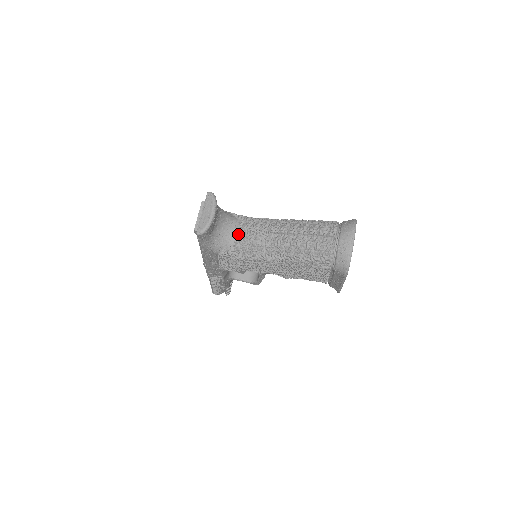
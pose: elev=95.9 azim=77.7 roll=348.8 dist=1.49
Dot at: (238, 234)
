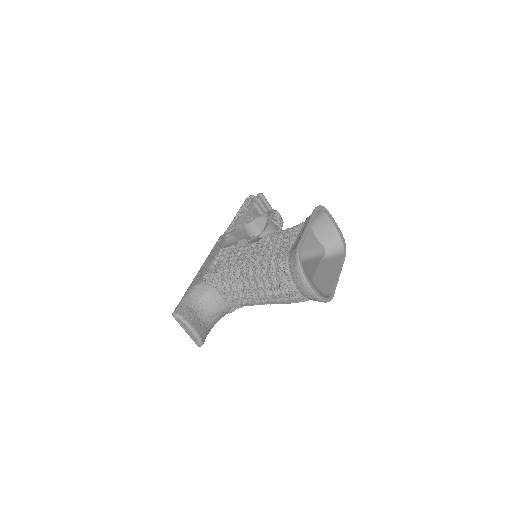
Dot at: (225, 302)
